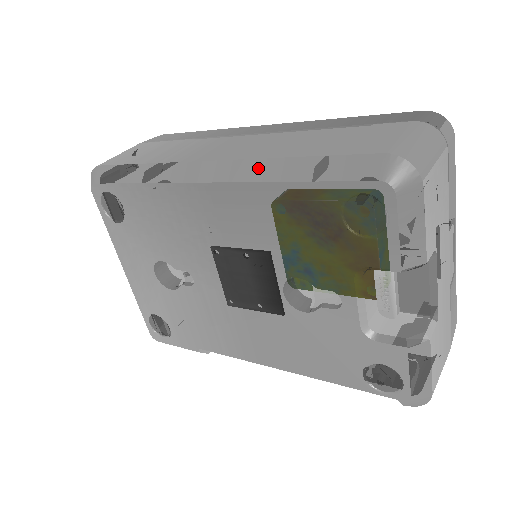
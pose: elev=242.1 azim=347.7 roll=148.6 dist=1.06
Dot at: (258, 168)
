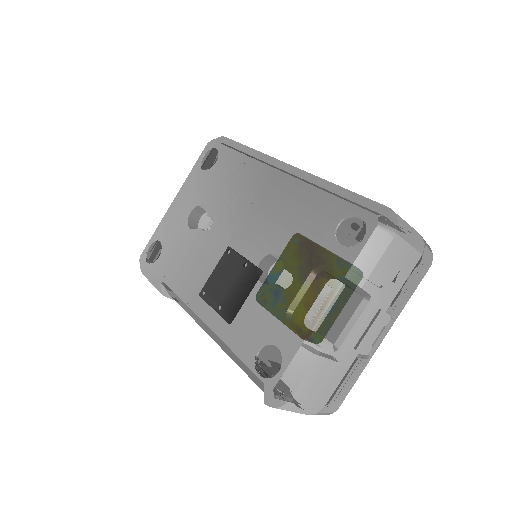
Dot at: (314, 179)
